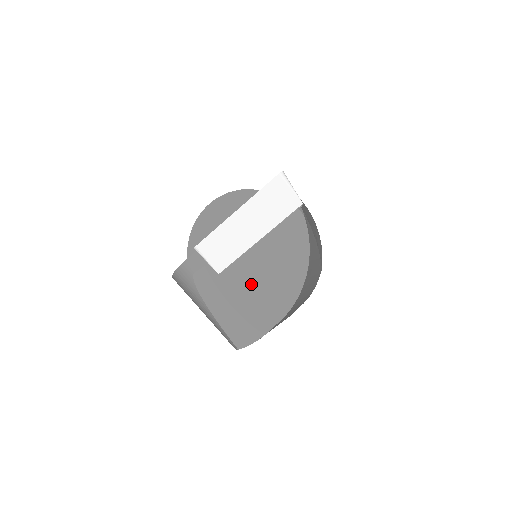
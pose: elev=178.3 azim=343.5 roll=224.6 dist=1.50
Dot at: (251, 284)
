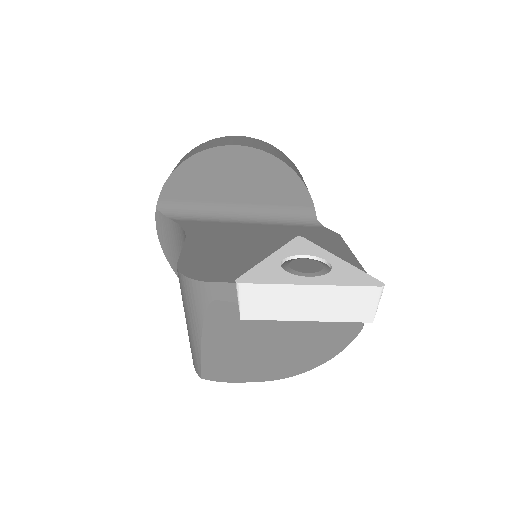
Dot at: (263, 343)
